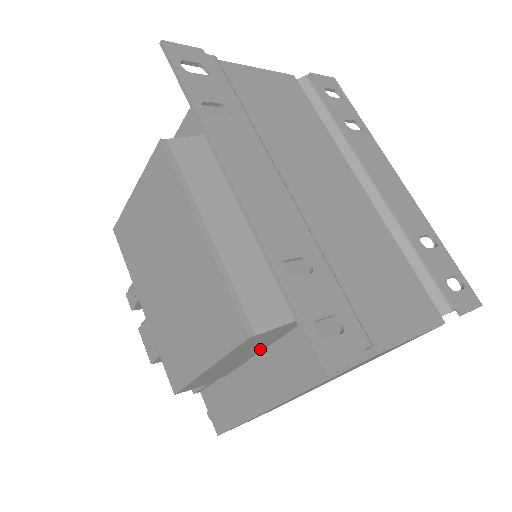
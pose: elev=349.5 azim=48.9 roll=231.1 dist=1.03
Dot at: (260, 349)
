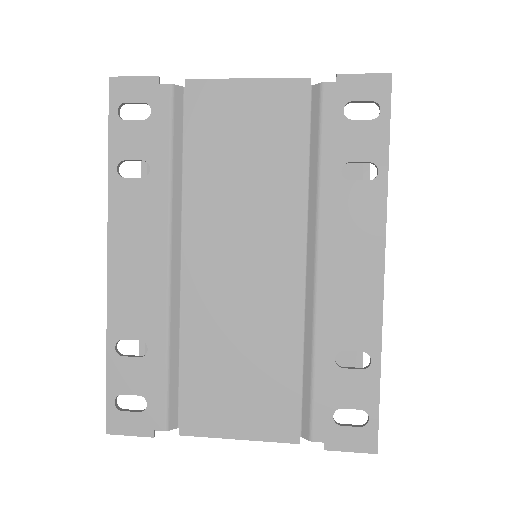
Dot at: occluded
